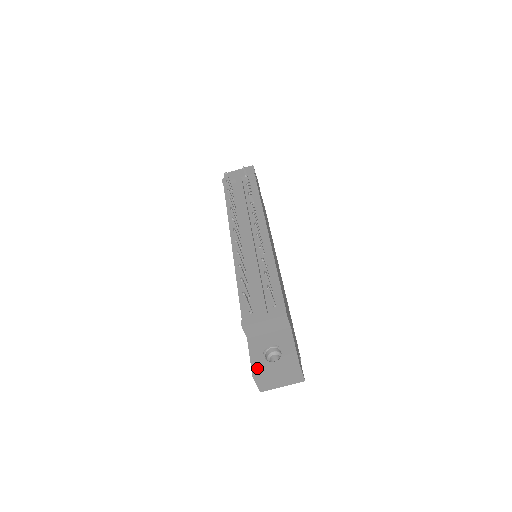
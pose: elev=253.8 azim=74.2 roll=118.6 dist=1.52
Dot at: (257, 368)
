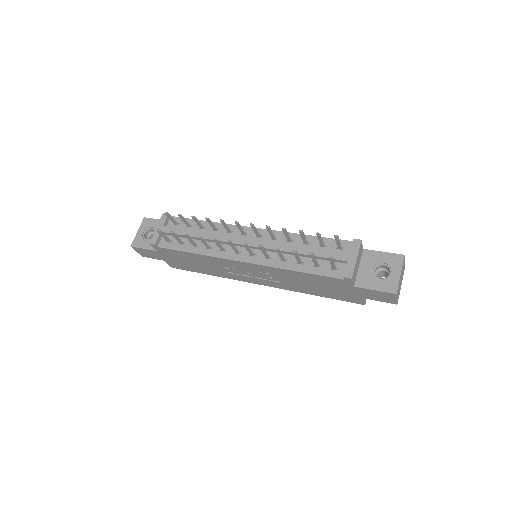
Dot at: (390, 288)
